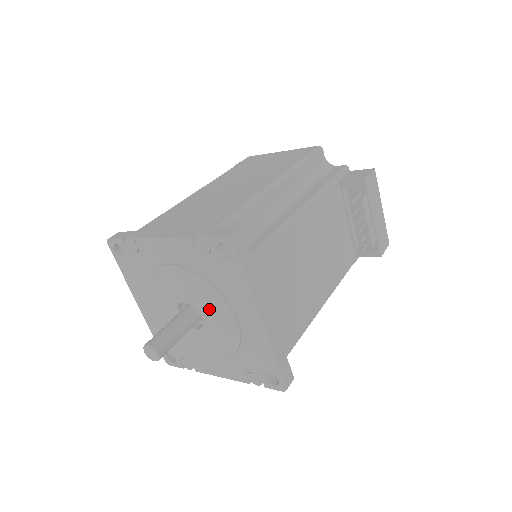
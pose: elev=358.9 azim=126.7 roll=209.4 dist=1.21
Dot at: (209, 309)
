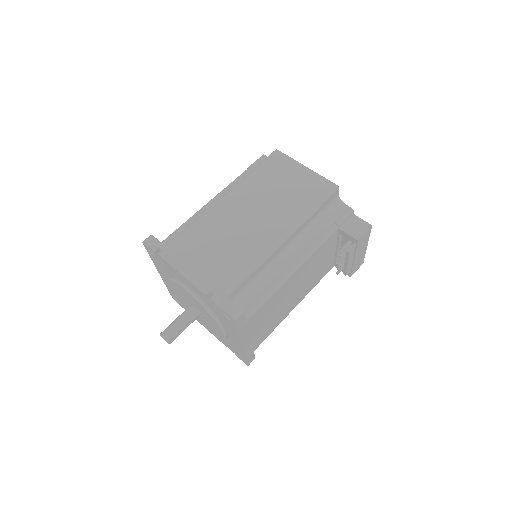
Dot at: (209, 320)
